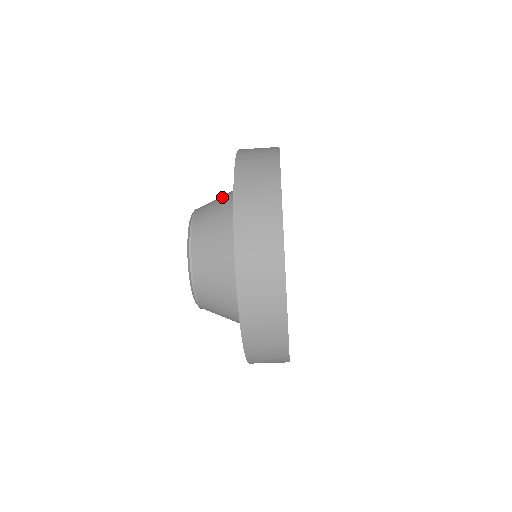
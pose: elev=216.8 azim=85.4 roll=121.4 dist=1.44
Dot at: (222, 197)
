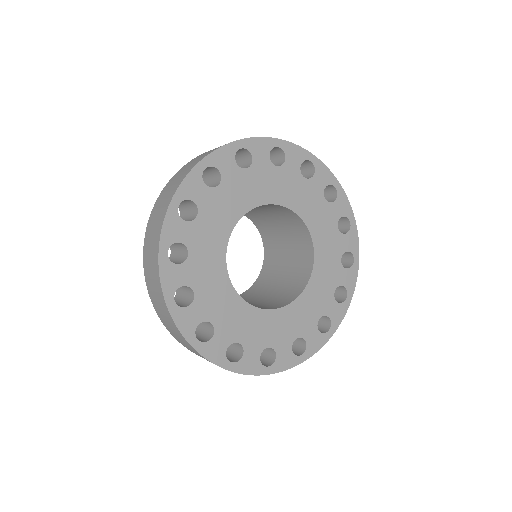
Dot at: occluded
